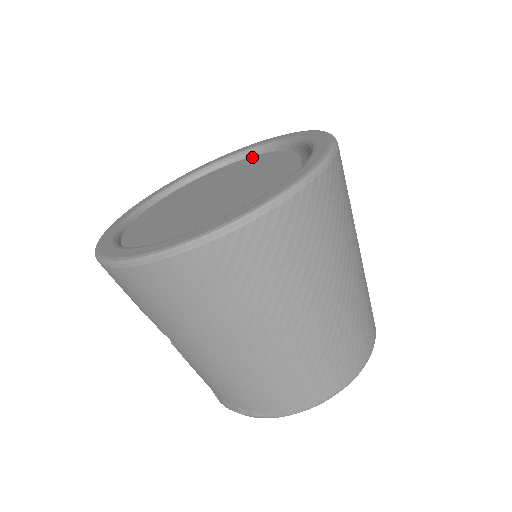
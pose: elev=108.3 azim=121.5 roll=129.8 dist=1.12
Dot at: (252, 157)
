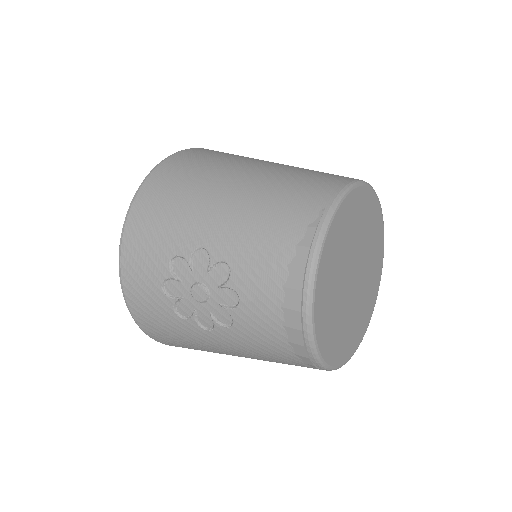
Dot at: occluded
